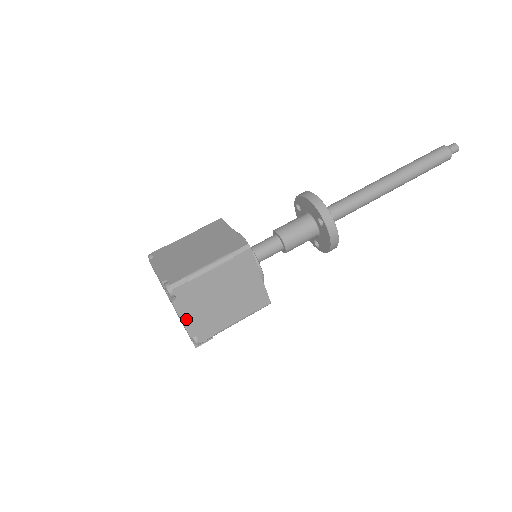
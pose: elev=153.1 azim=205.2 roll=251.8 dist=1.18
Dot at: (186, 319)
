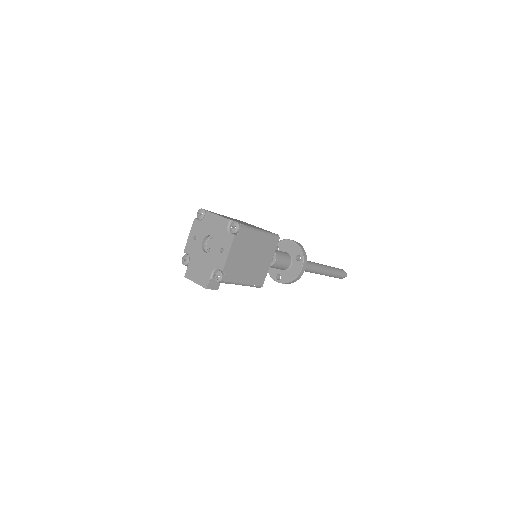
Dot at: (231, 255)
